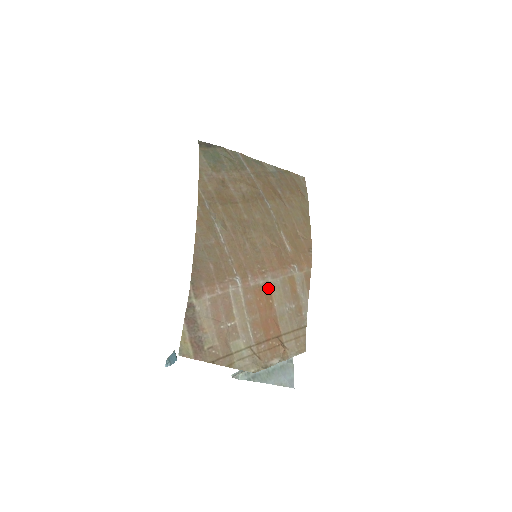
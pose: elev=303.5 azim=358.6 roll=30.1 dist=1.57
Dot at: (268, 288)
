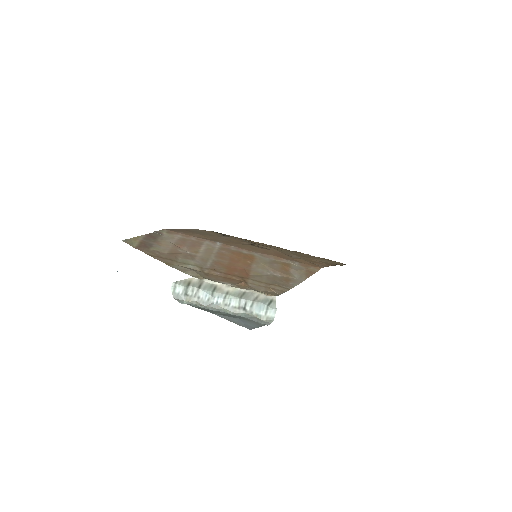
Dot at: (251, 257)
